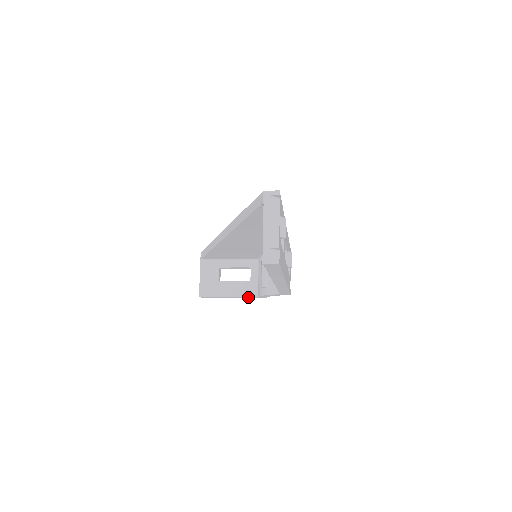
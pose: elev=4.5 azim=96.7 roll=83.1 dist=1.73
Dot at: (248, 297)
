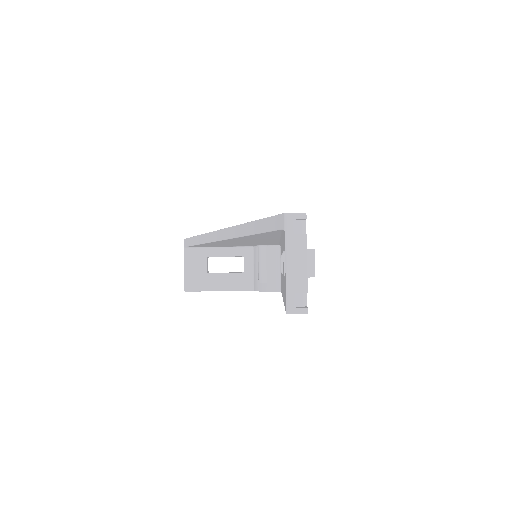
Dot at: occluded
